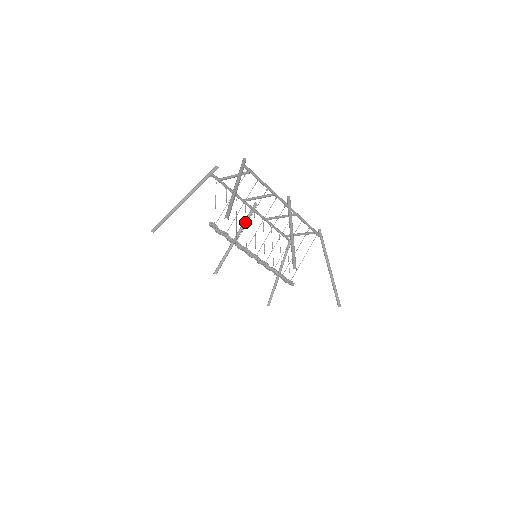
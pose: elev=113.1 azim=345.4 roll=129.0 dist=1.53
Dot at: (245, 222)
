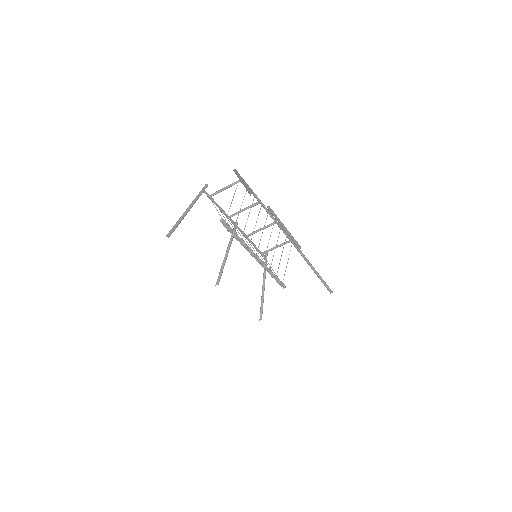
Dot at: (232, 238)
